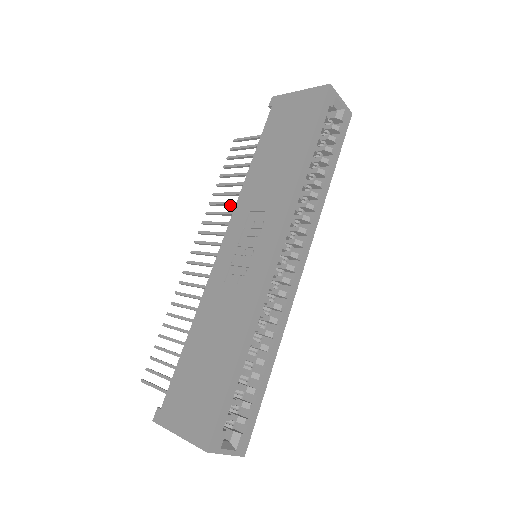
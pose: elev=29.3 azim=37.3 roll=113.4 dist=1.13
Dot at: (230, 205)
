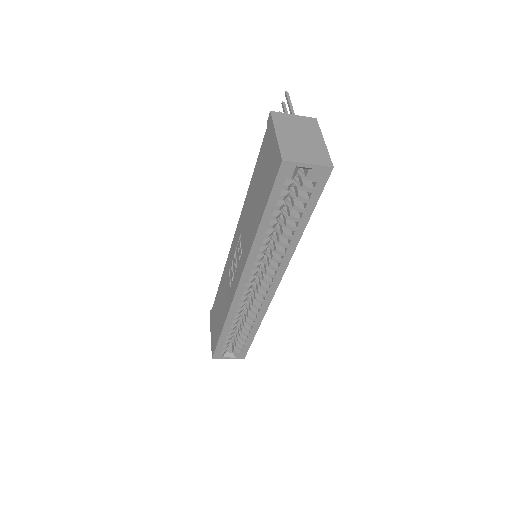
Dot at: occluded
